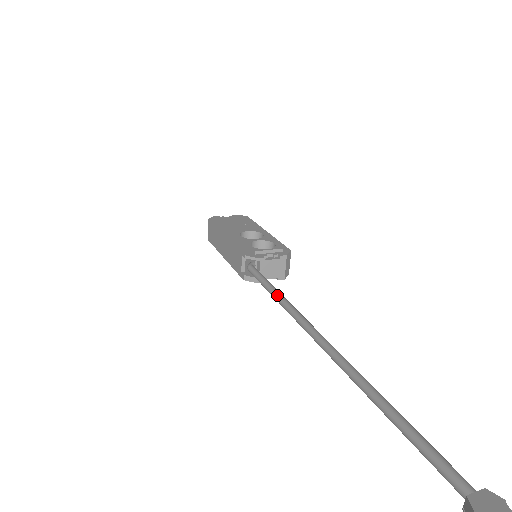
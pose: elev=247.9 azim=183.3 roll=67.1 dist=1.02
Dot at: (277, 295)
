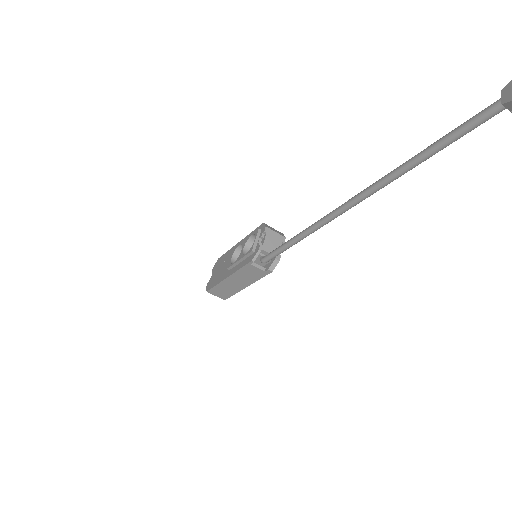
Dot at: (296, 238)
